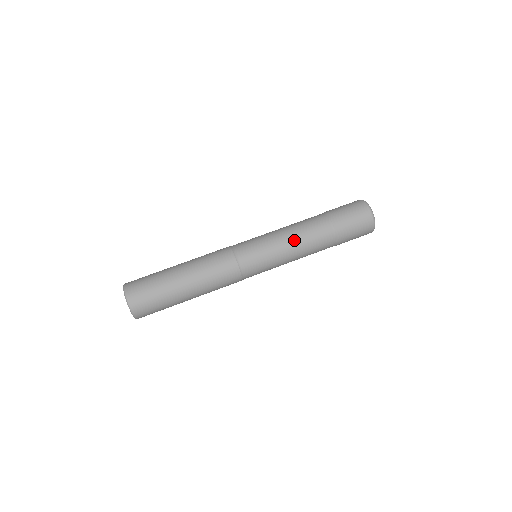
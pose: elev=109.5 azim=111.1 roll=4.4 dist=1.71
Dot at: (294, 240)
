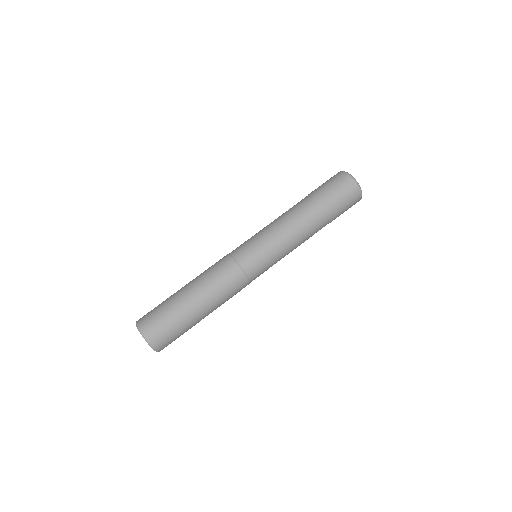
Dot at: (294, 237)
